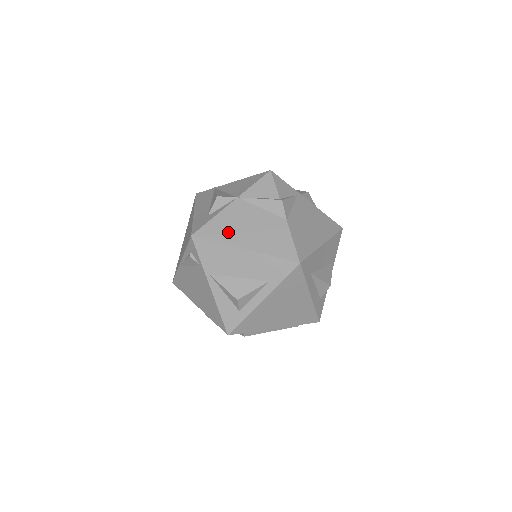
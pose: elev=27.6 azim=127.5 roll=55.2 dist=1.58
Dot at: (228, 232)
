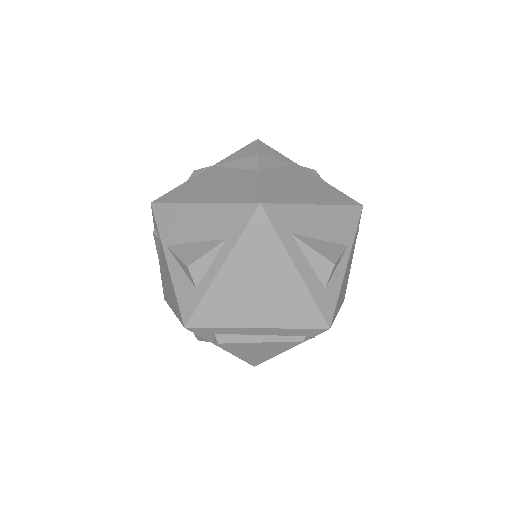
Dot at: (189, 193)
